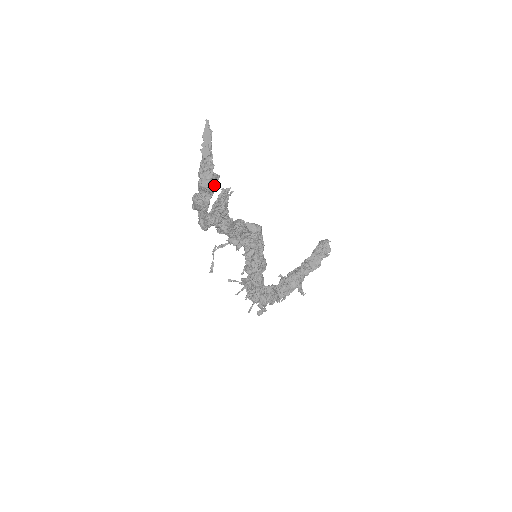
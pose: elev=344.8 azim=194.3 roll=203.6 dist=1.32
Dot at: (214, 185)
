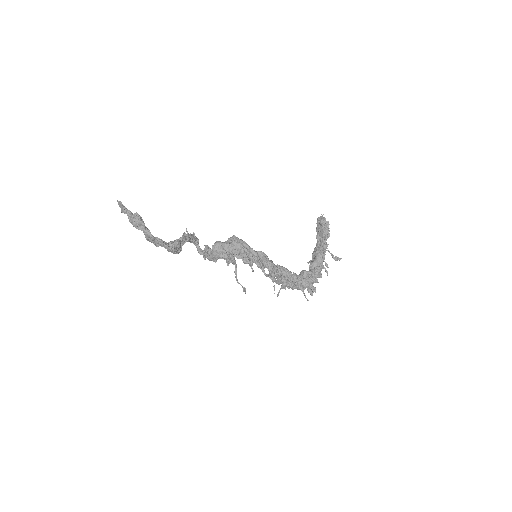
Dot at: (138, 218)
